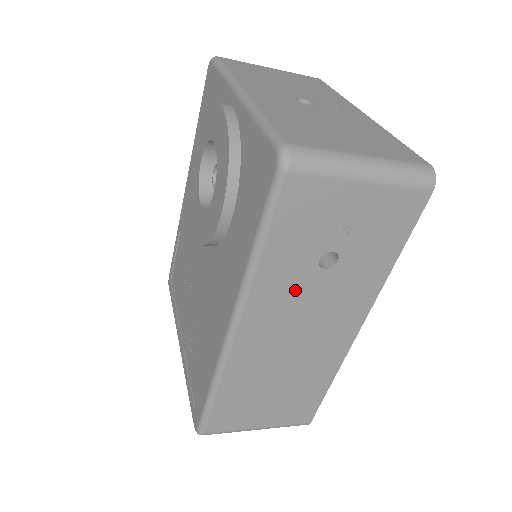
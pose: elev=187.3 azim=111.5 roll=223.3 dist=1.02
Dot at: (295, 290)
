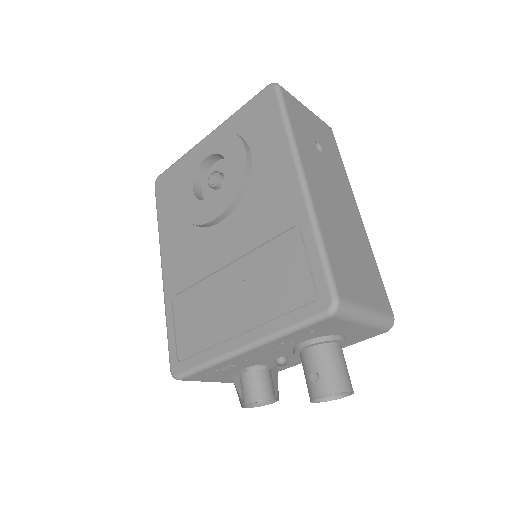
Dot at: (316, 160)
